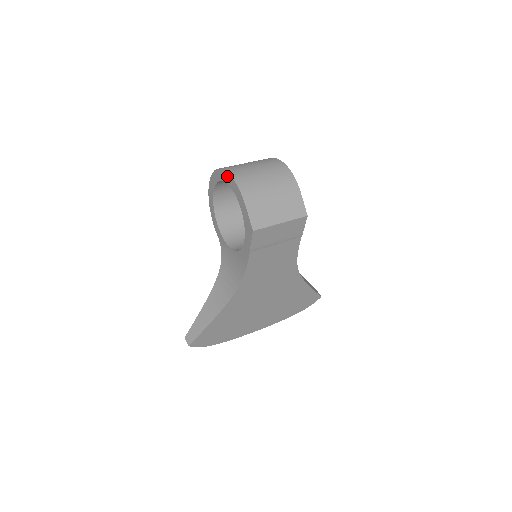
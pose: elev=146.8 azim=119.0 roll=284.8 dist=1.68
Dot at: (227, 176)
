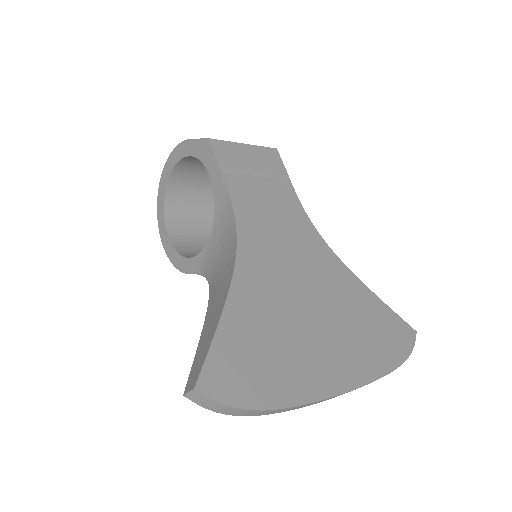
Dot at: (166, 167)
